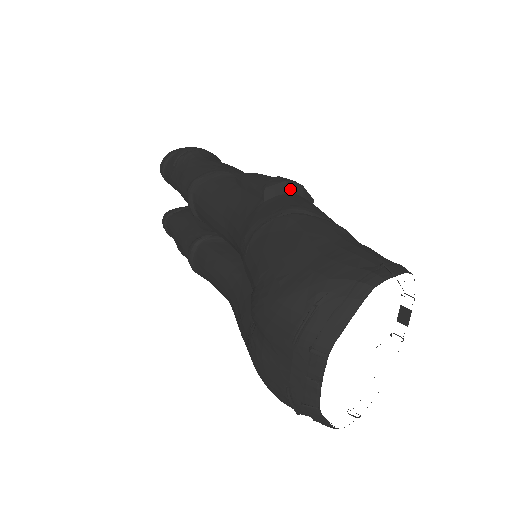
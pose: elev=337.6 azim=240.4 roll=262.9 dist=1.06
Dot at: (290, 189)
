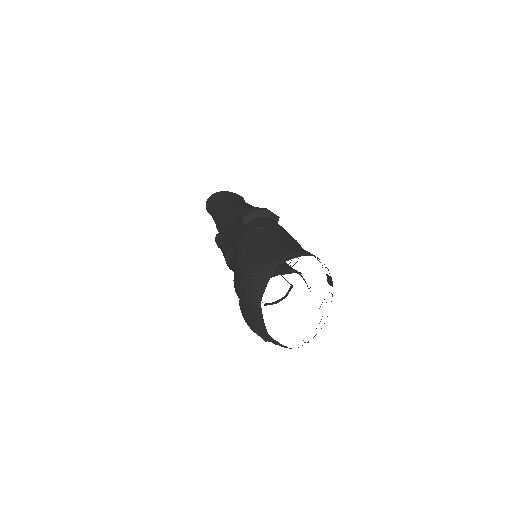
Dot at: (259, 214)
